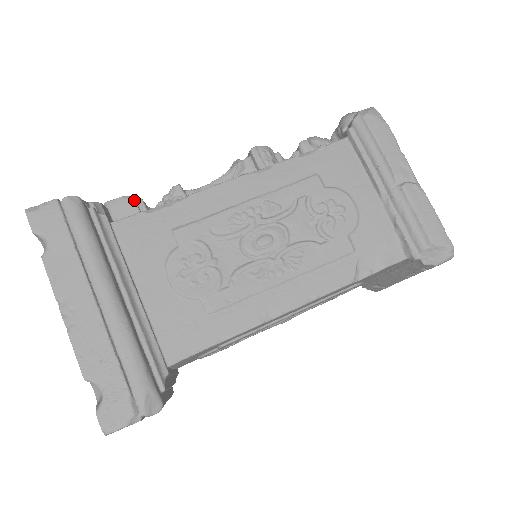
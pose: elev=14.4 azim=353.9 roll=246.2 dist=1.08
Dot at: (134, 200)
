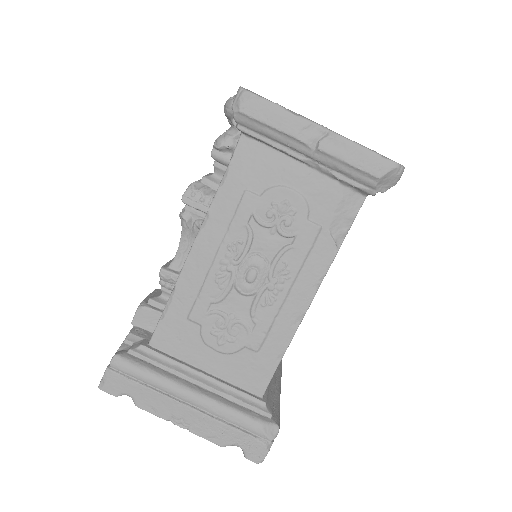
Dot at: (145, 306)
